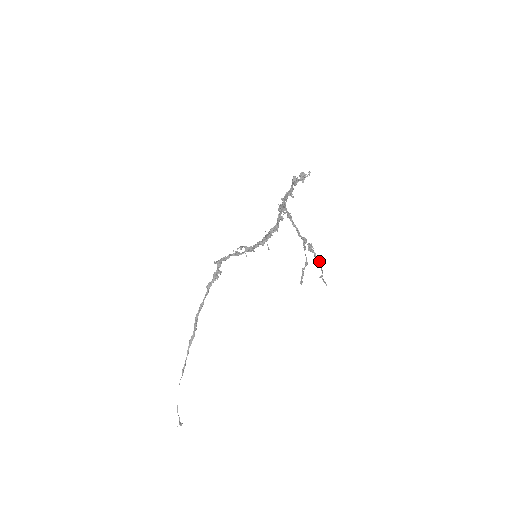
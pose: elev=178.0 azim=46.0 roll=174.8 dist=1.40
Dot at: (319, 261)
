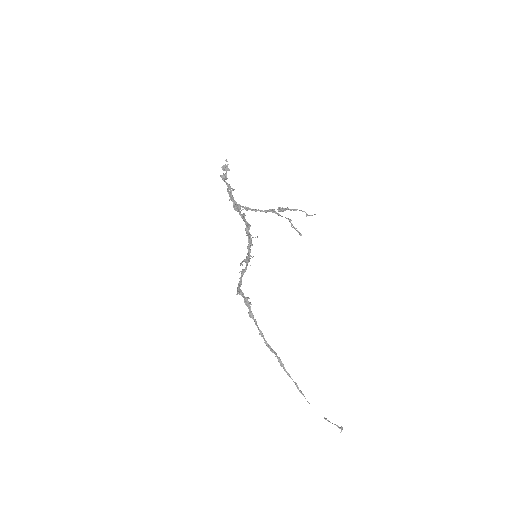
Dot at: (295, 209)
